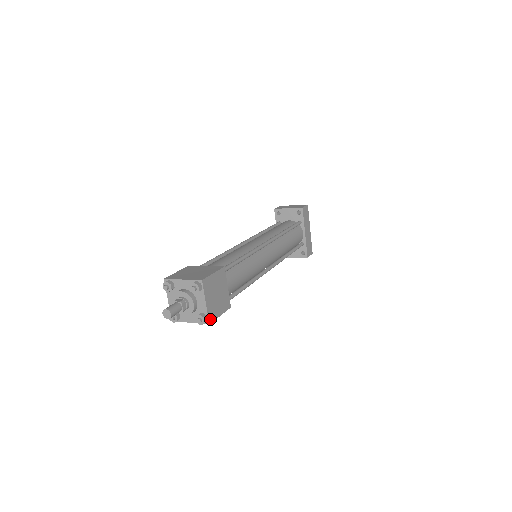
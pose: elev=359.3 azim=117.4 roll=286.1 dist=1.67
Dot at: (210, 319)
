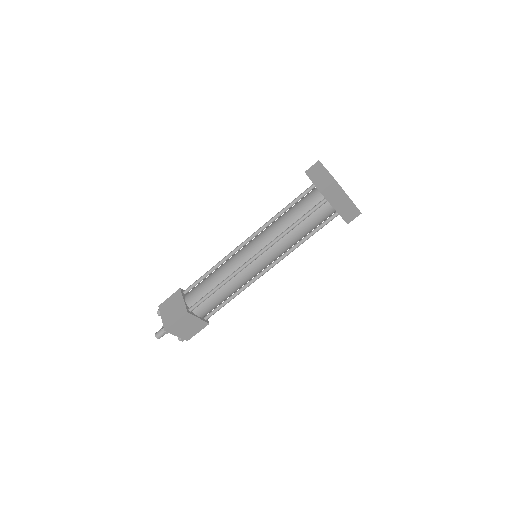
Dot at: (187, 339)
